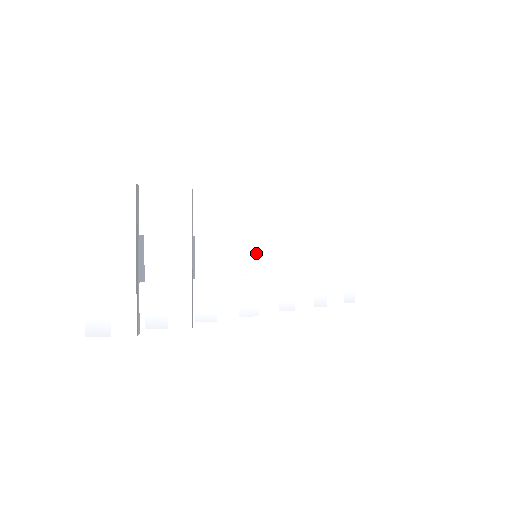
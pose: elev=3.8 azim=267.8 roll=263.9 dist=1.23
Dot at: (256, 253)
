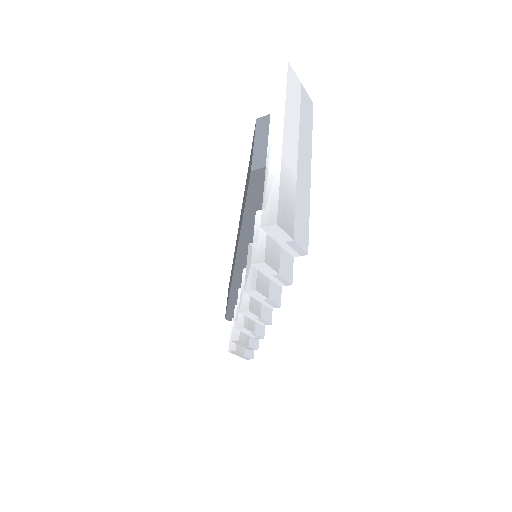
Dot at: occluded
